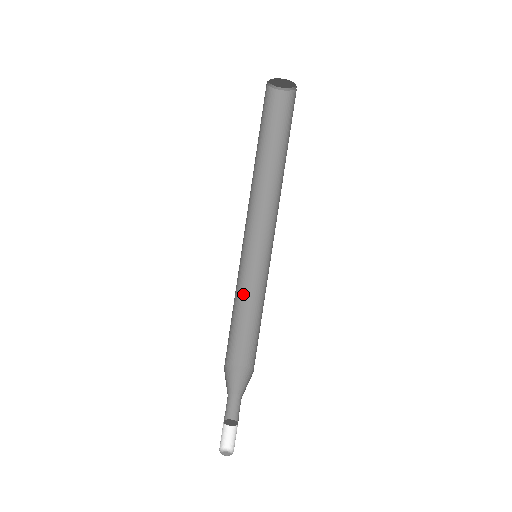
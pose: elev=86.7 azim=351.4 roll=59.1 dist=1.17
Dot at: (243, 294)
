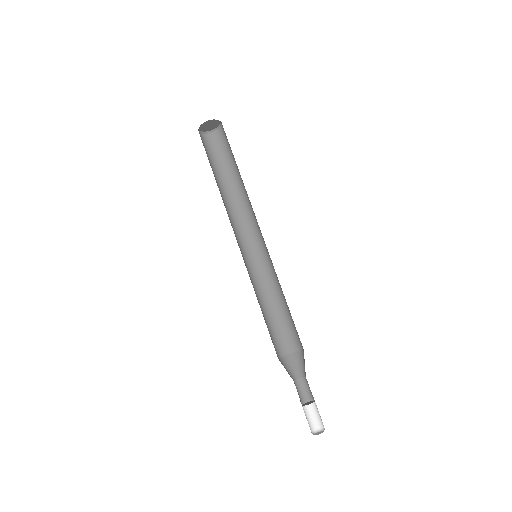
Dot at: (257, 295)
